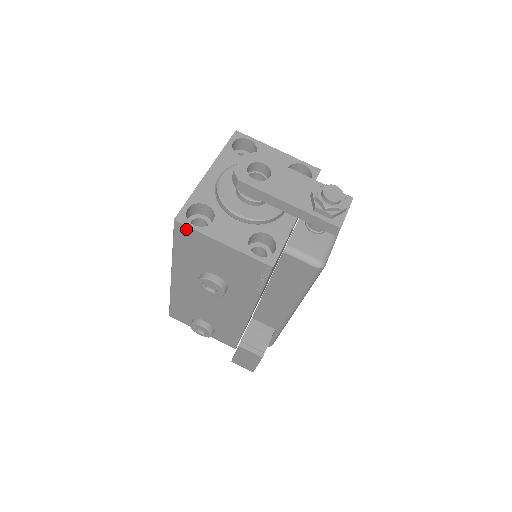
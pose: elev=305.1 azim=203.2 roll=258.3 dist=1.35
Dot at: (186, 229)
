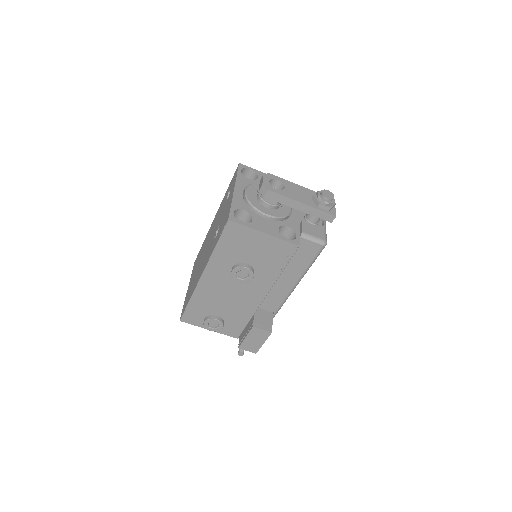
Dot at: (236, 226)
